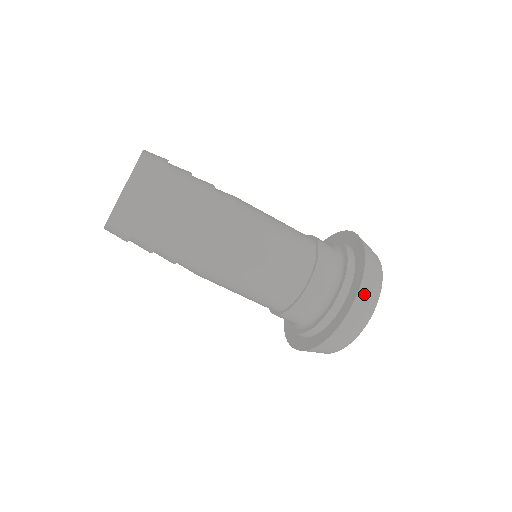
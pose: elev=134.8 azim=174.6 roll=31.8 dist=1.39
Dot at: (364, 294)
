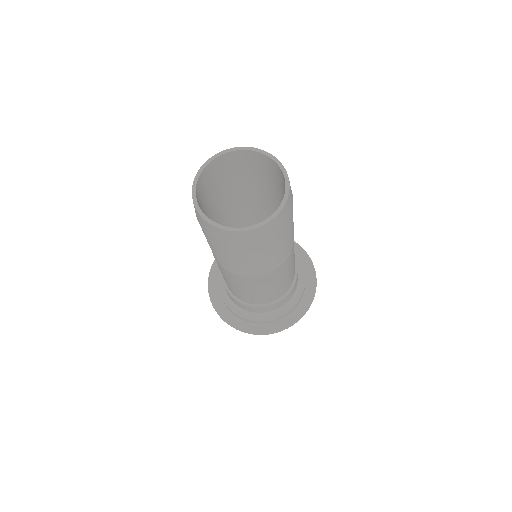
Dot at: occluded
